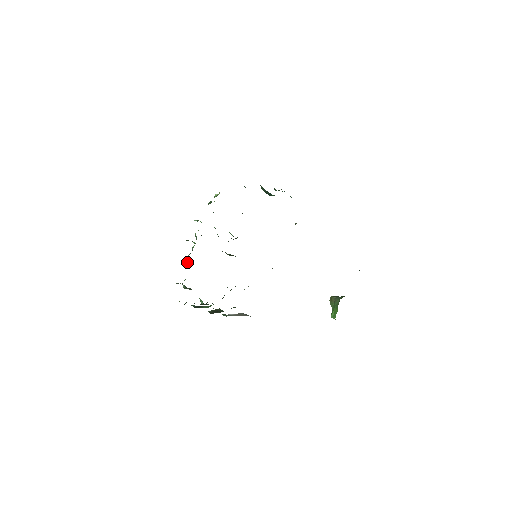
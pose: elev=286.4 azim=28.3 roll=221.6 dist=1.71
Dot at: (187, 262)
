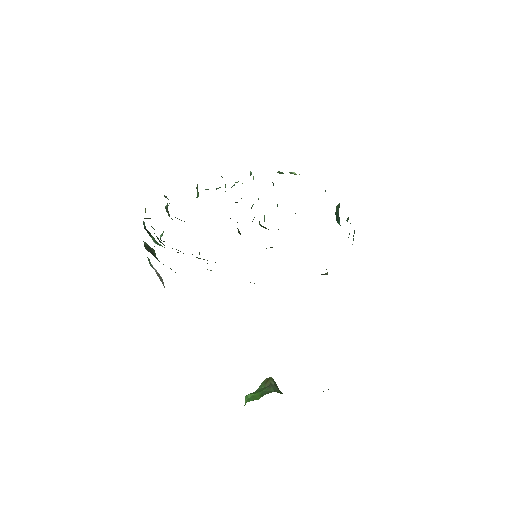
Dot at: (198, 192)
